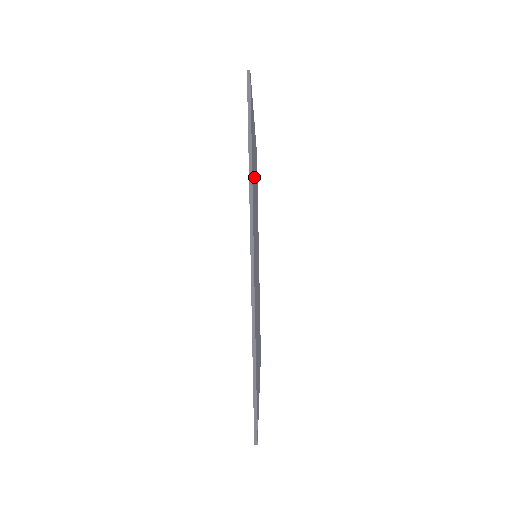
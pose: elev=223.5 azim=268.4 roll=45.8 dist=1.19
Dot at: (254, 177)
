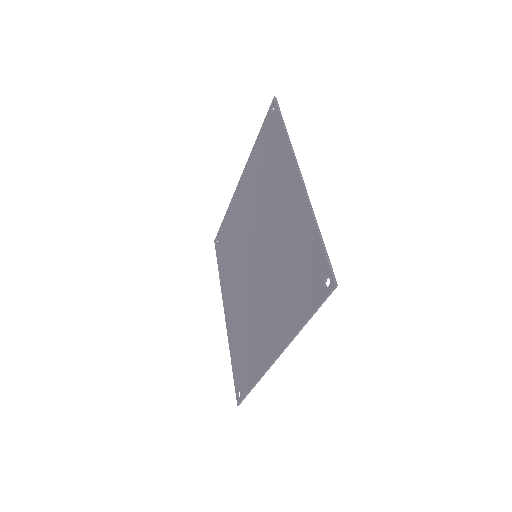
Dot at: (289, 259)
